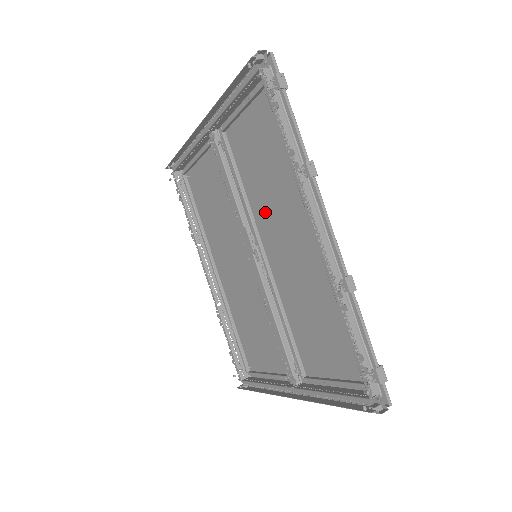
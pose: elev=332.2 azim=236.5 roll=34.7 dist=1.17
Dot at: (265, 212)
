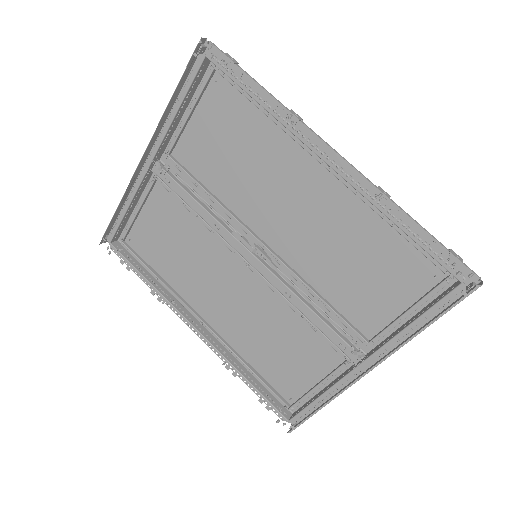
Dot at: (251, 200)
